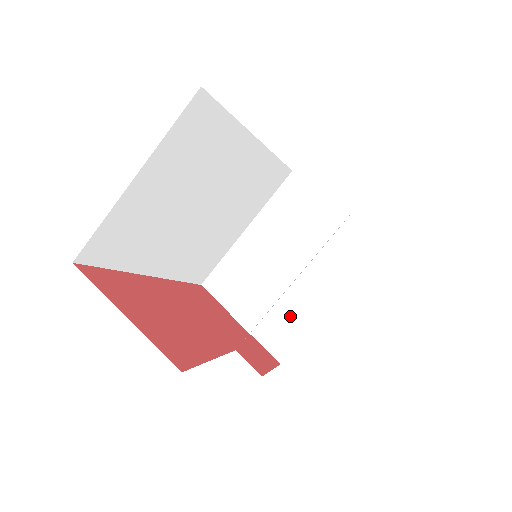
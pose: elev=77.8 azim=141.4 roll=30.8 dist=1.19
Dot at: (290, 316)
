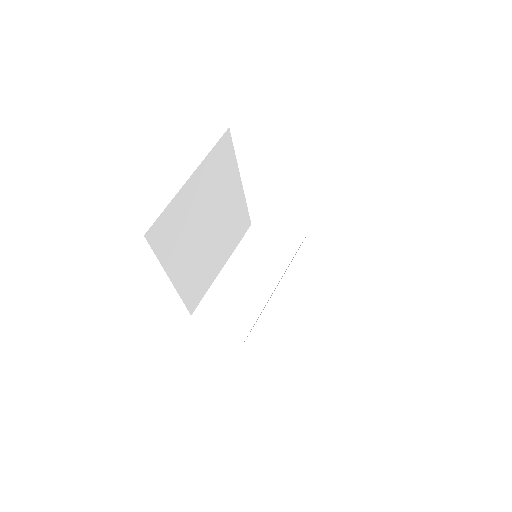
Dot at: (274, 322)
